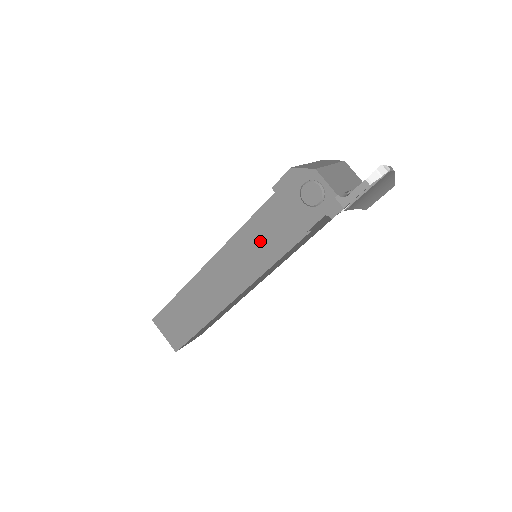
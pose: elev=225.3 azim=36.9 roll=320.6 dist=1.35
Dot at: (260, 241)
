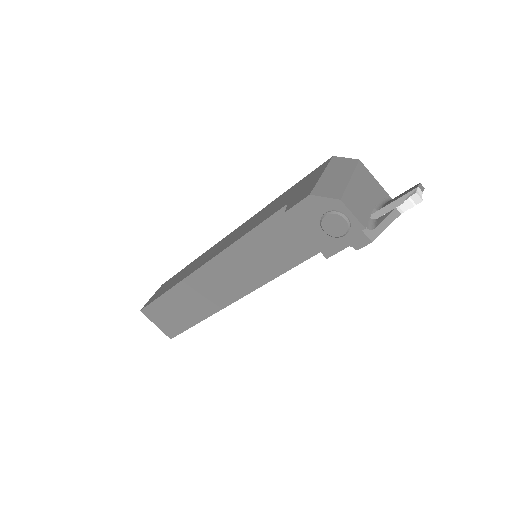
Dot at: (265, 252)
